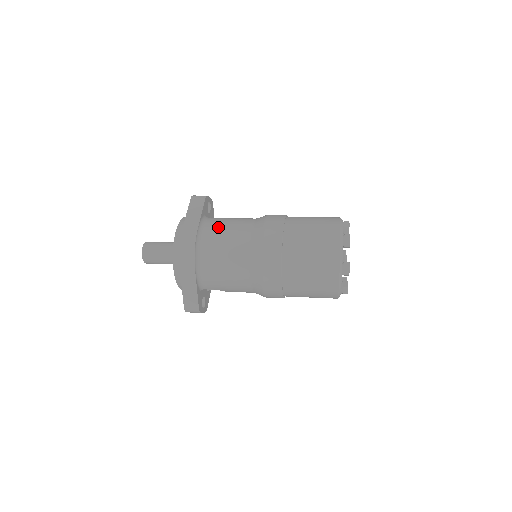
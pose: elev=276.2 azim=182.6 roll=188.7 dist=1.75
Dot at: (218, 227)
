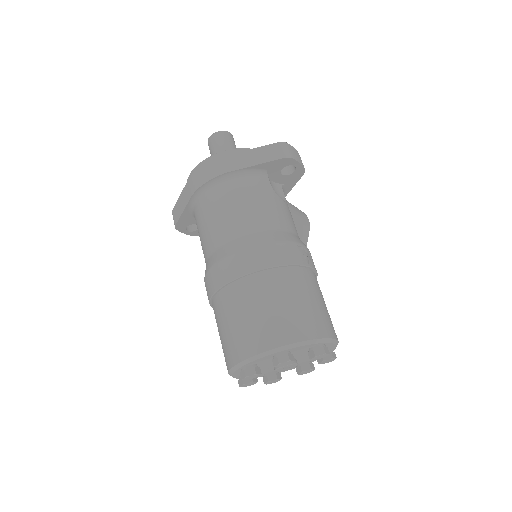
Dot at: (246, 192)
